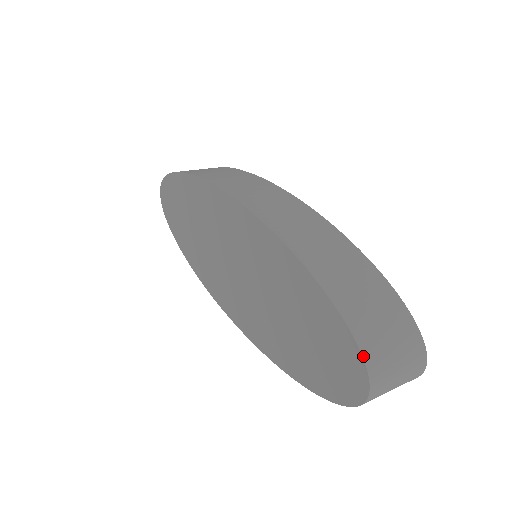
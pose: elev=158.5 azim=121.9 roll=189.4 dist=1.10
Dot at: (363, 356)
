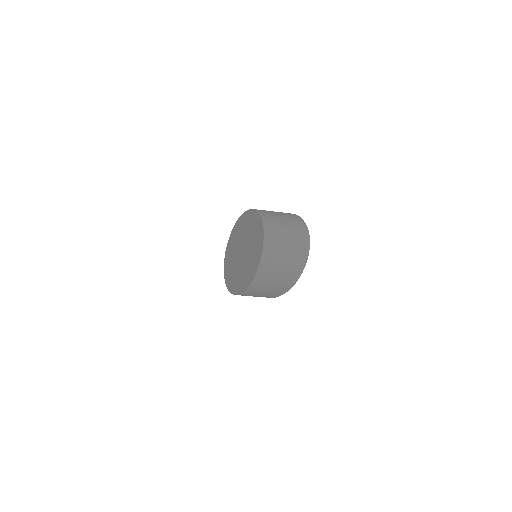
Dot at: (263, 223)
